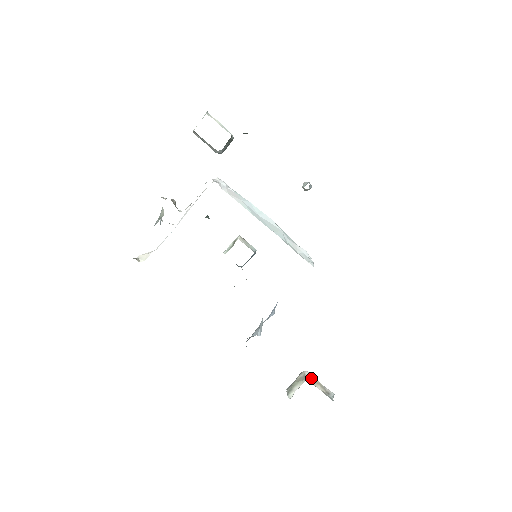
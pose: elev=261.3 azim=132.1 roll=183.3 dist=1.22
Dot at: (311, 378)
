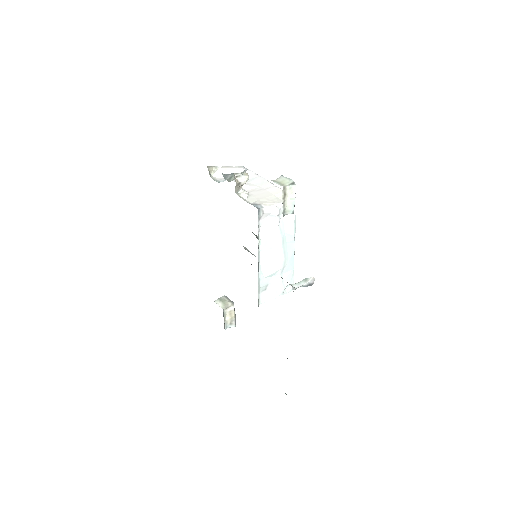
Dot at: (231, 311)
